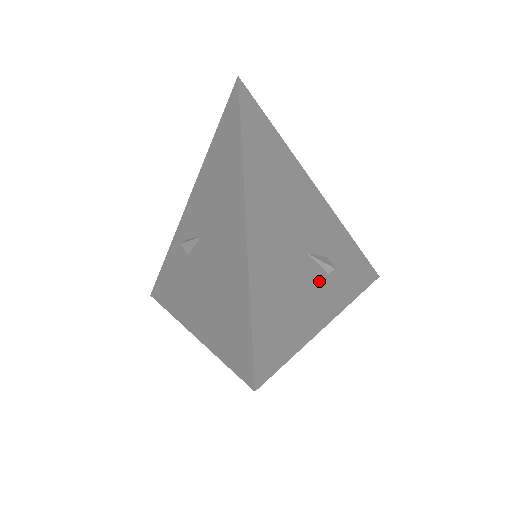
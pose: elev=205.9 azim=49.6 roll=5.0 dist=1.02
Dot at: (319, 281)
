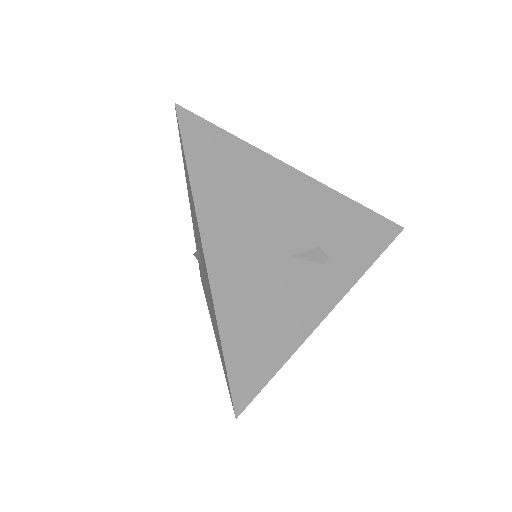
Dot at: (309, 279)
